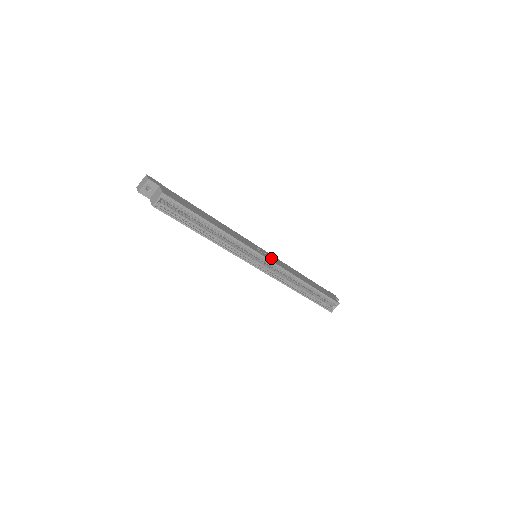
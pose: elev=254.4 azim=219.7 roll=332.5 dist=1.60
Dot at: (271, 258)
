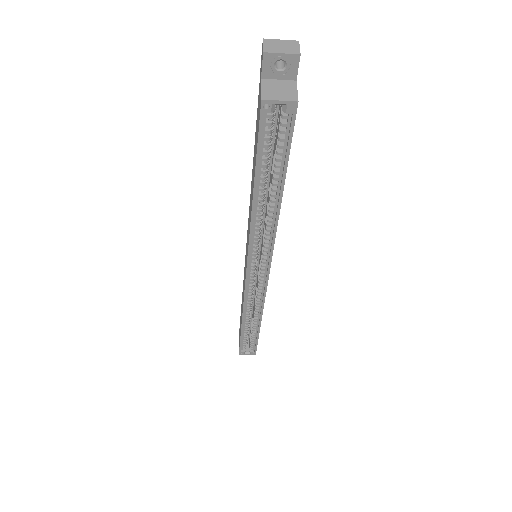
Dot at: occluded
